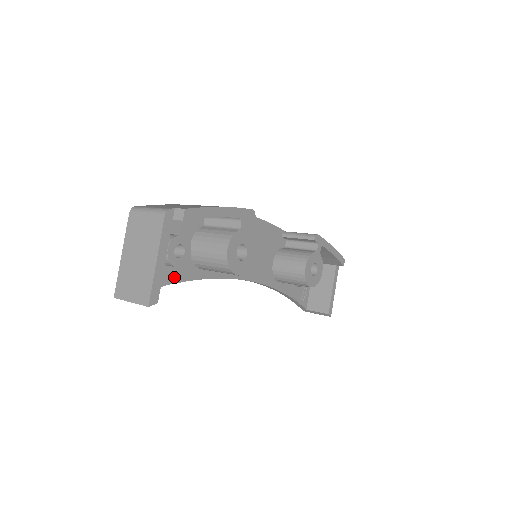
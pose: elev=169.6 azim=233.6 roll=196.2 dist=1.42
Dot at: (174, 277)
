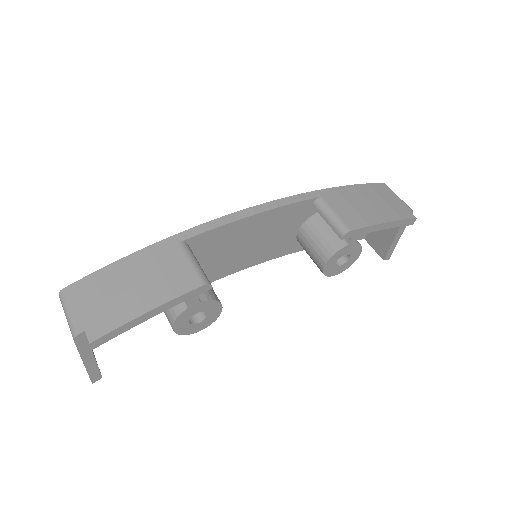
Dot at: occluded
